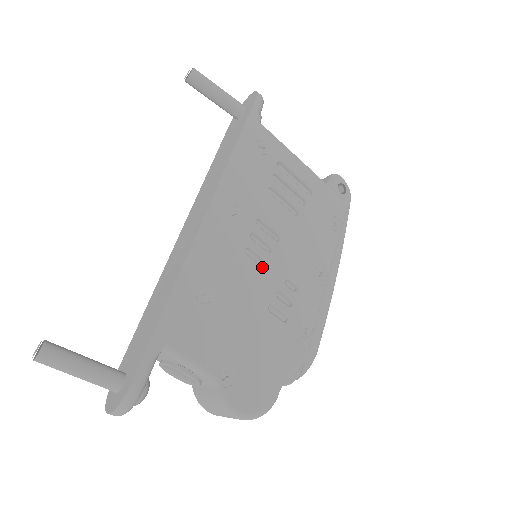
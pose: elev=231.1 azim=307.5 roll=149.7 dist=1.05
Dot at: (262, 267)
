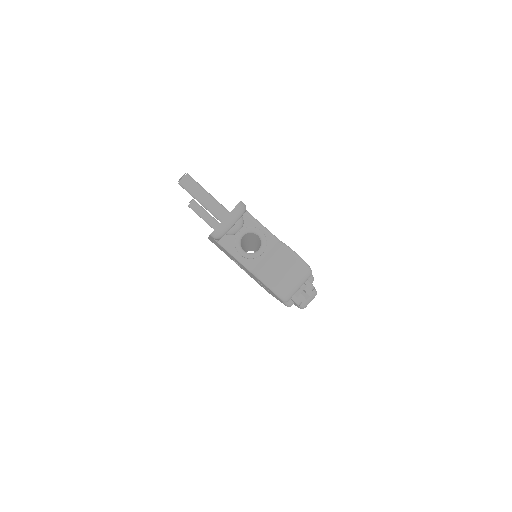
Dot at: occluded
